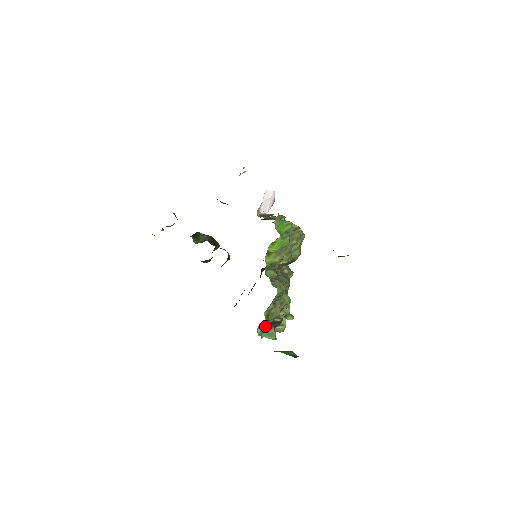
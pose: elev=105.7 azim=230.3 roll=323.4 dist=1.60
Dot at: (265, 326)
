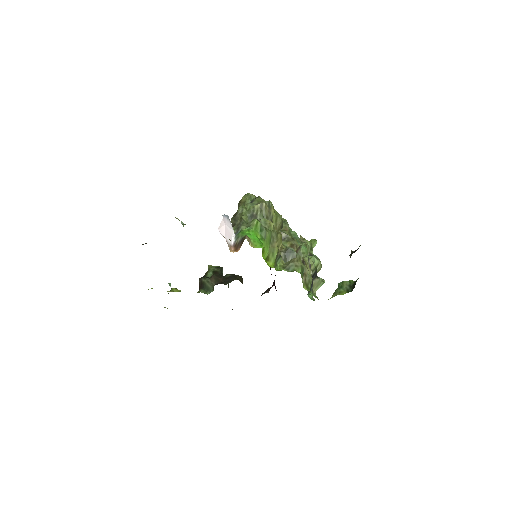
Dot at: (311, 288)
